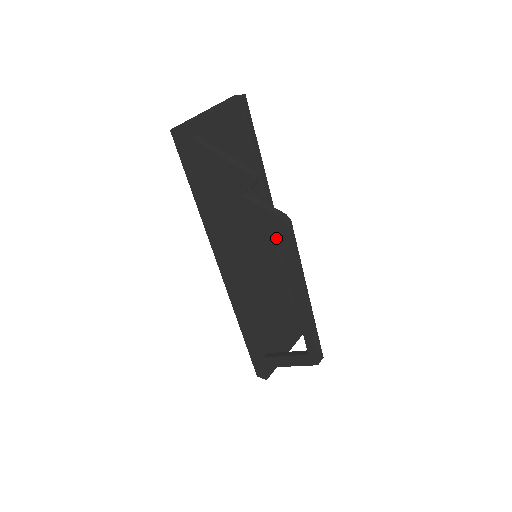
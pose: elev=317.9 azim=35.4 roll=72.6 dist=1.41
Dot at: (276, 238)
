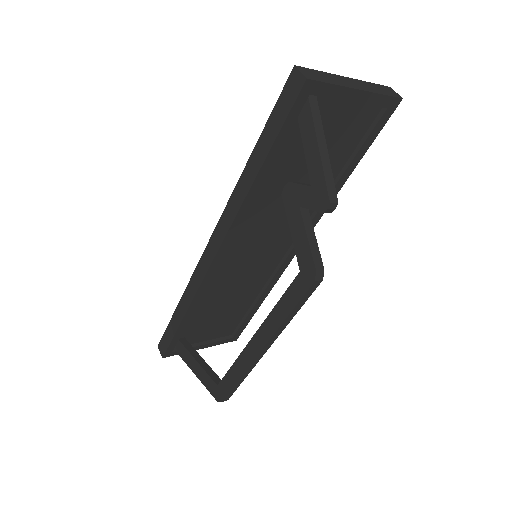
Dot at: (290, 252)
